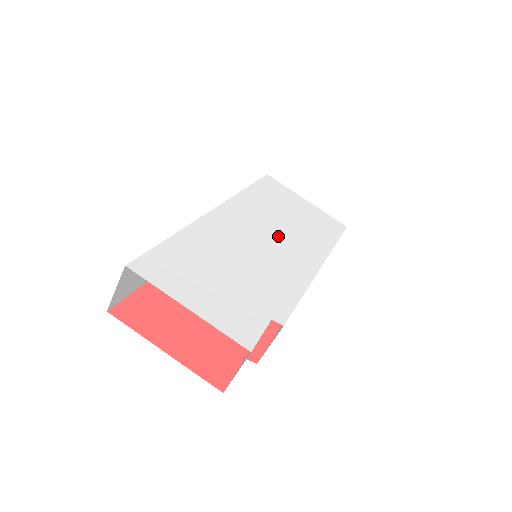
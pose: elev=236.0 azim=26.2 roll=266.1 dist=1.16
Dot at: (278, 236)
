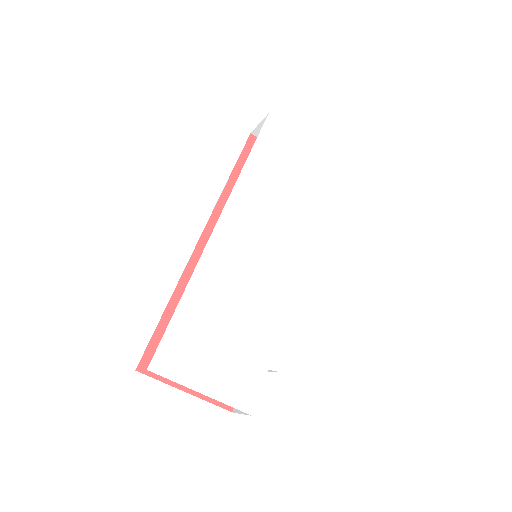
Dot at: (278, 239)
